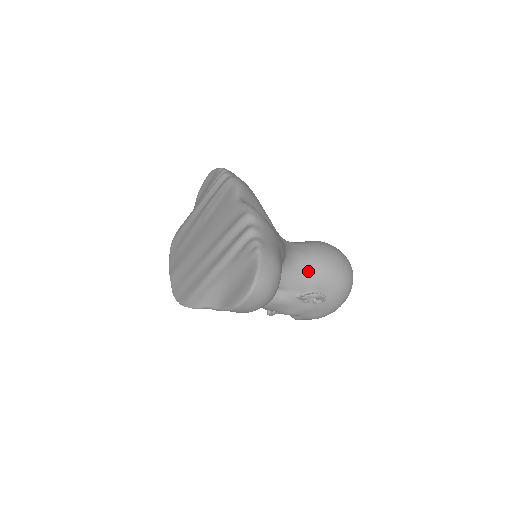
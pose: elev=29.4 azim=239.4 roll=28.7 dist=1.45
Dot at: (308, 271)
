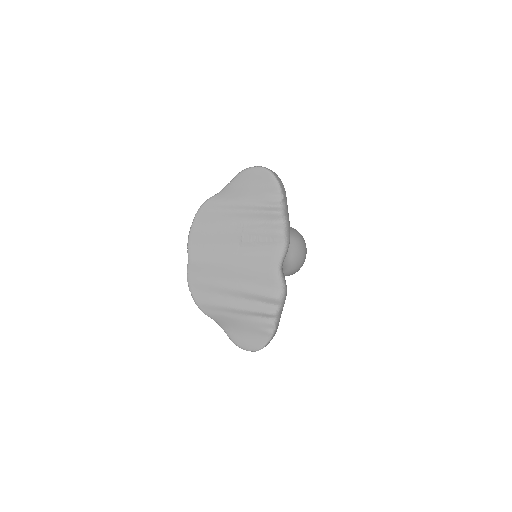
Dot at: occluded
